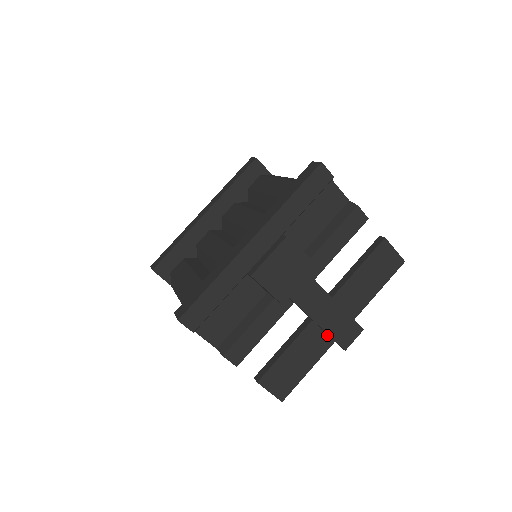
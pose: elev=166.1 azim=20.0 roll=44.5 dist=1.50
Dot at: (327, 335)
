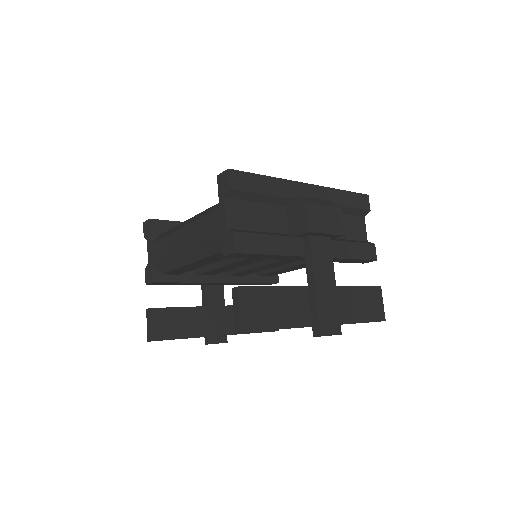
Dot at: (310, 313)
